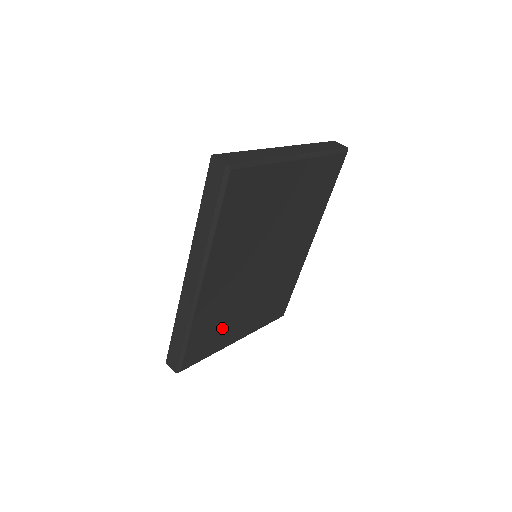
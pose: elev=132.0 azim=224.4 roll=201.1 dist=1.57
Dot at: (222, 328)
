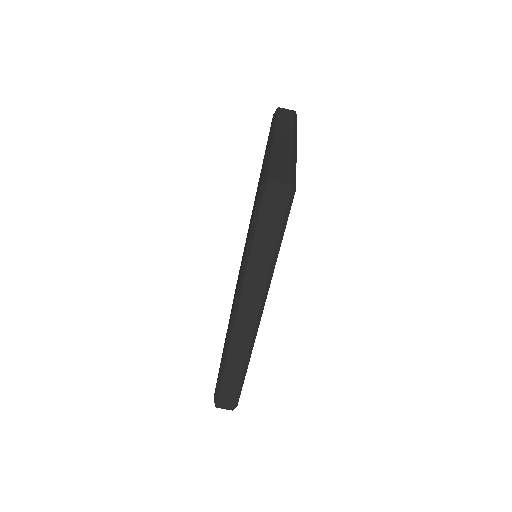
Dot at: occluded
